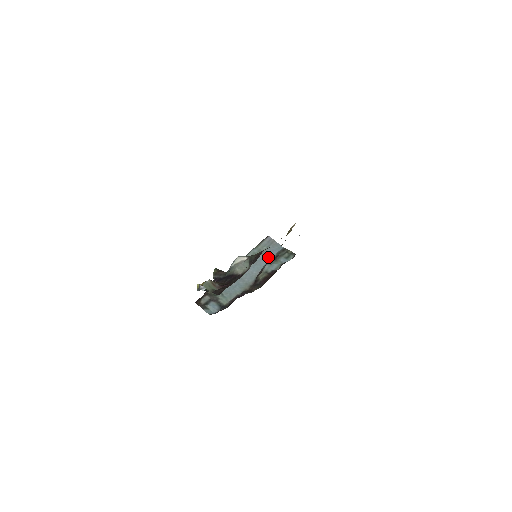
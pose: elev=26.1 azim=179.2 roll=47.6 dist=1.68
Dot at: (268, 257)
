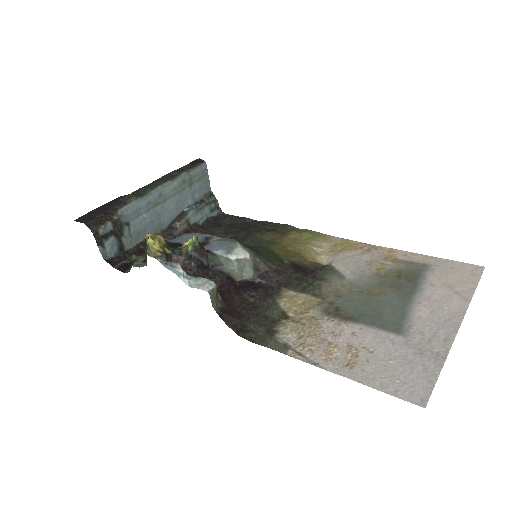
Dot at: (194, 195)
